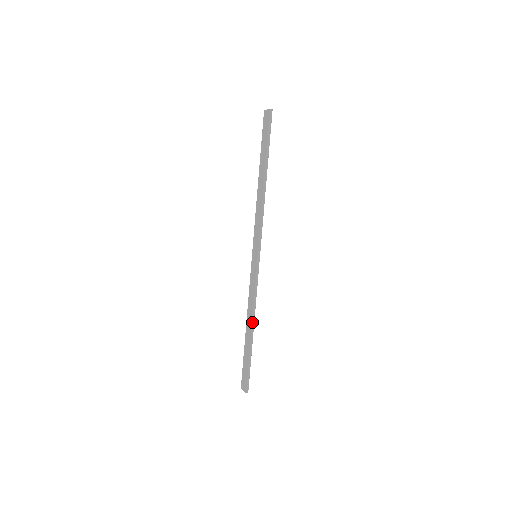
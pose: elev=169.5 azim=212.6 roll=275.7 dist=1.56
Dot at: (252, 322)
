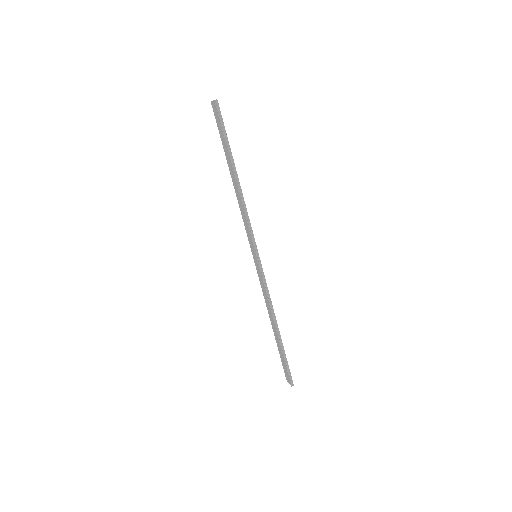
Dot at: (274, 321)
